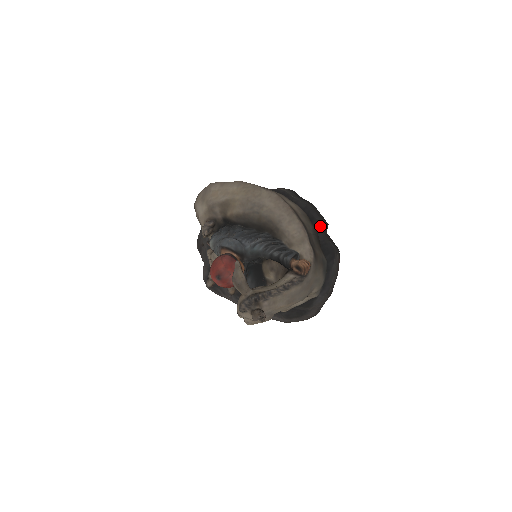
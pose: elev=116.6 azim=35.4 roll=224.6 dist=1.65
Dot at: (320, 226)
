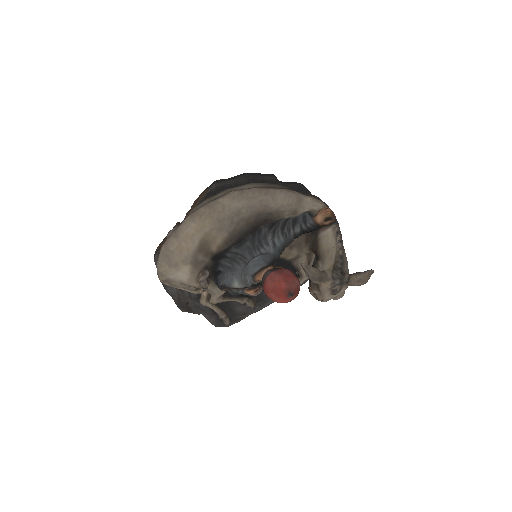
Dot at: (274, 181)
